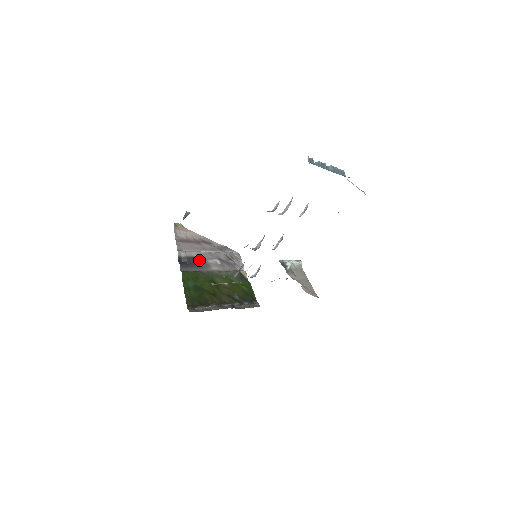
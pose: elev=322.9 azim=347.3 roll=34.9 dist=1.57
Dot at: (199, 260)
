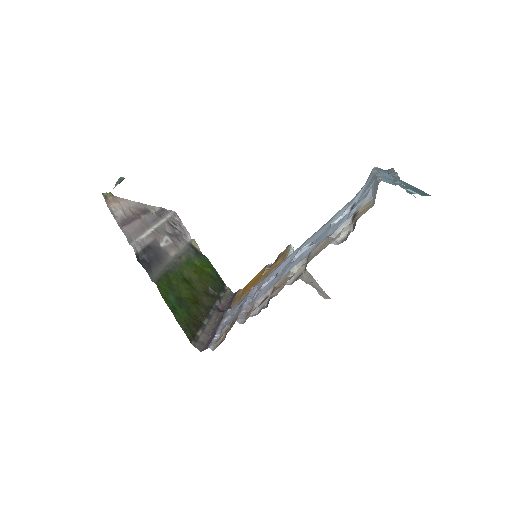
Dot at: (155, 249)
